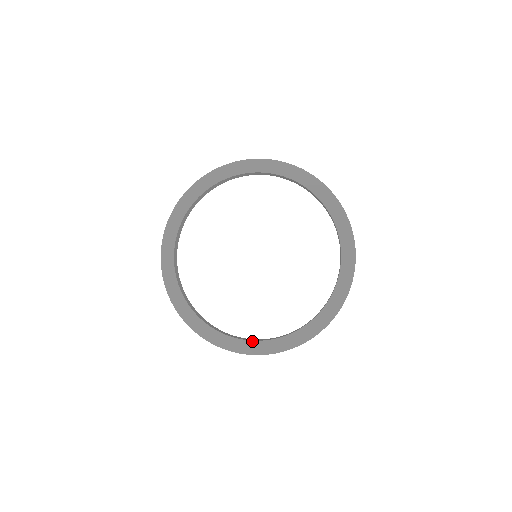
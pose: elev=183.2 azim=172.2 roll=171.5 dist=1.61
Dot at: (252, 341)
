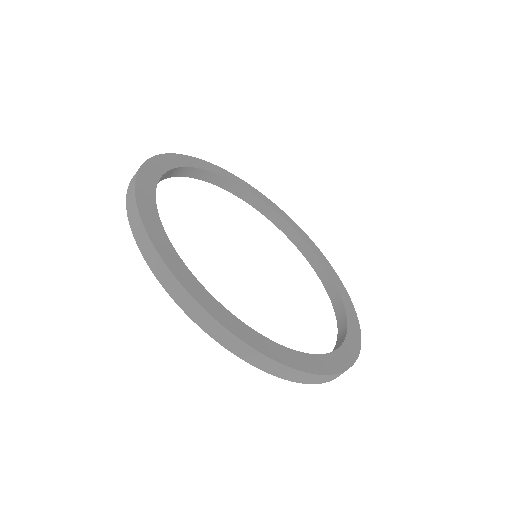
Dot at: occluded
